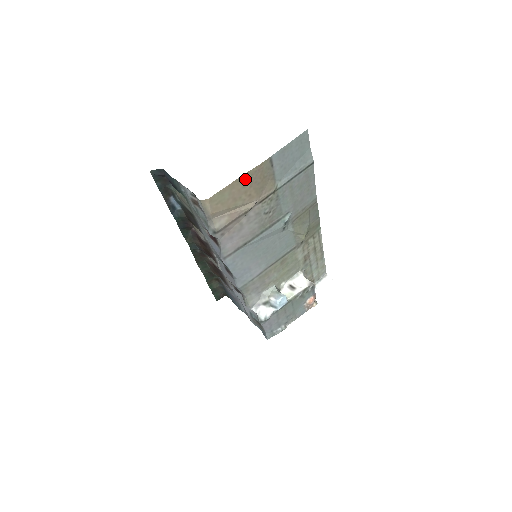
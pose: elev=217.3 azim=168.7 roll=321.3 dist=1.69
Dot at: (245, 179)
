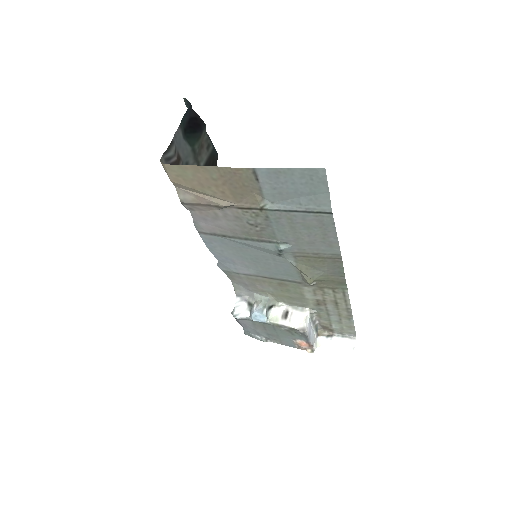
Dot at: (215, 172)
